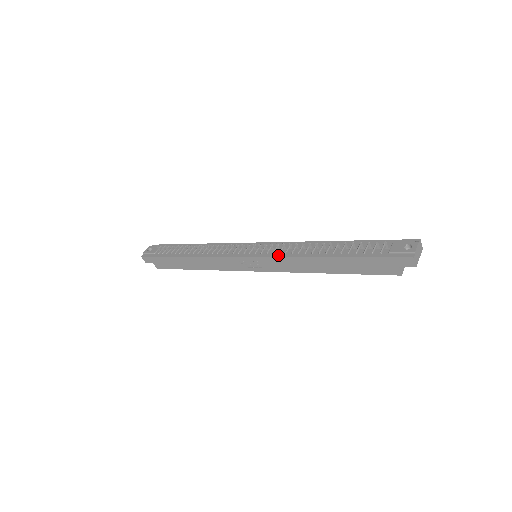
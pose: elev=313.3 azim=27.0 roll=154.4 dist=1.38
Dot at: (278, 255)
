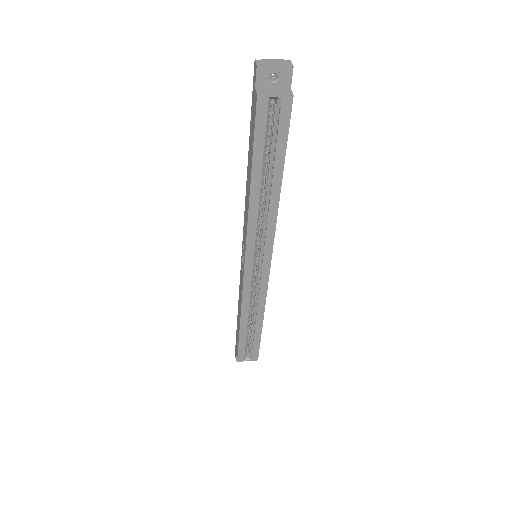
Dot at: occluded
